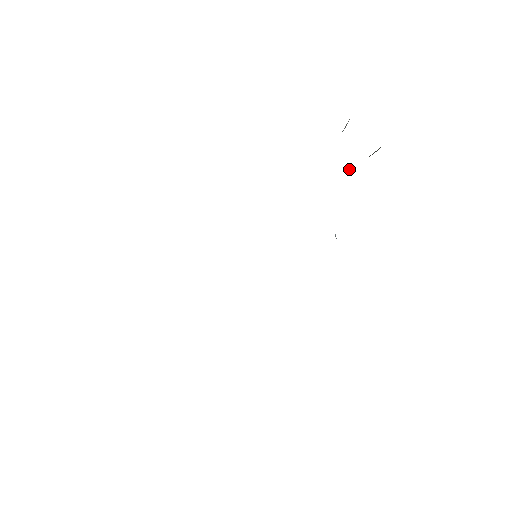
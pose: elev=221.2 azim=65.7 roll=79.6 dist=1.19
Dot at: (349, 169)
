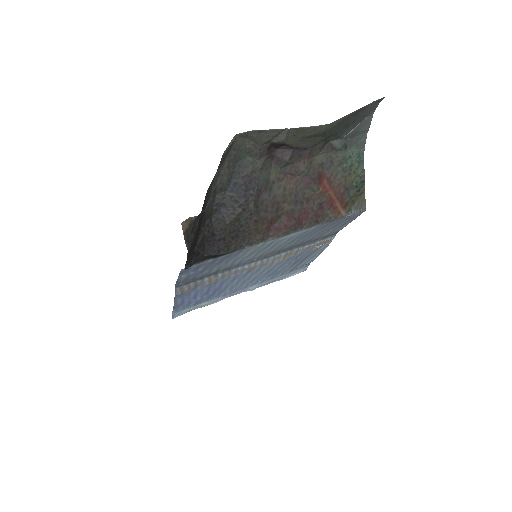
Dot at: (282, 162)
